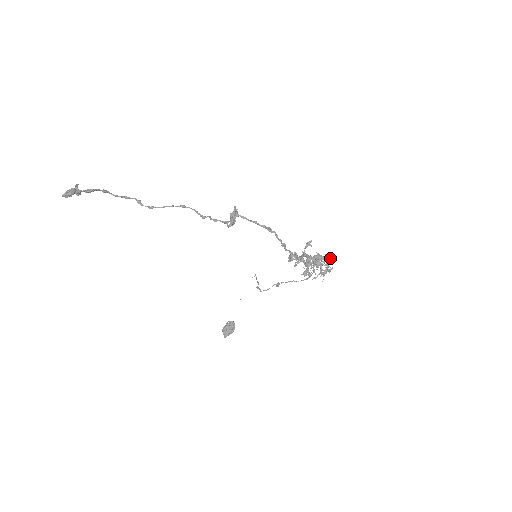
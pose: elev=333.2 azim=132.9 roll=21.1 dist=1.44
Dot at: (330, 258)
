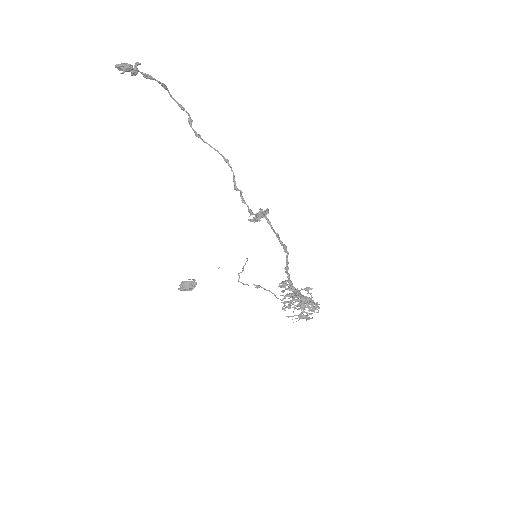
Dot at: occluded
